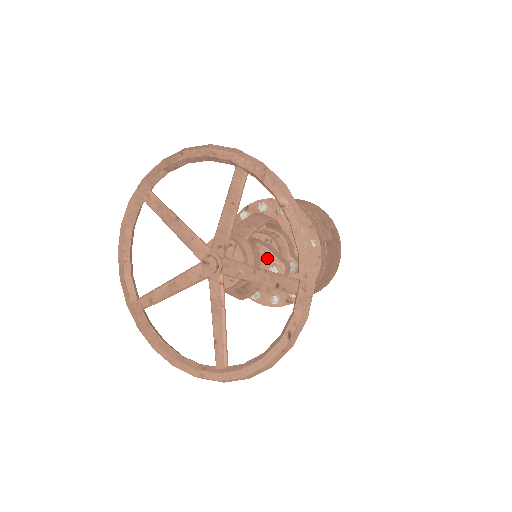
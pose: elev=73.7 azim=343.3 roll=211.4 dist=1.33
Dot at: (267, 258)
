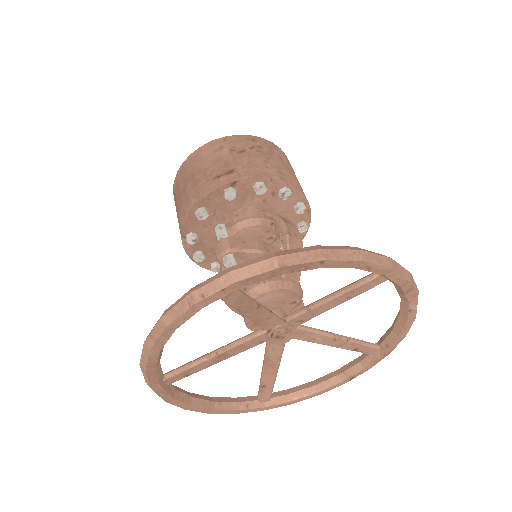
Dot at: occluded
